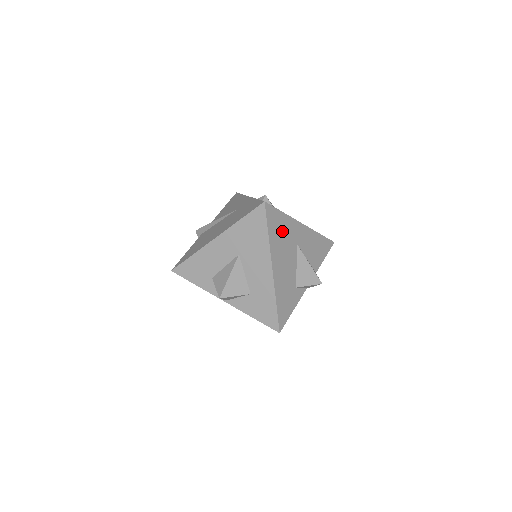
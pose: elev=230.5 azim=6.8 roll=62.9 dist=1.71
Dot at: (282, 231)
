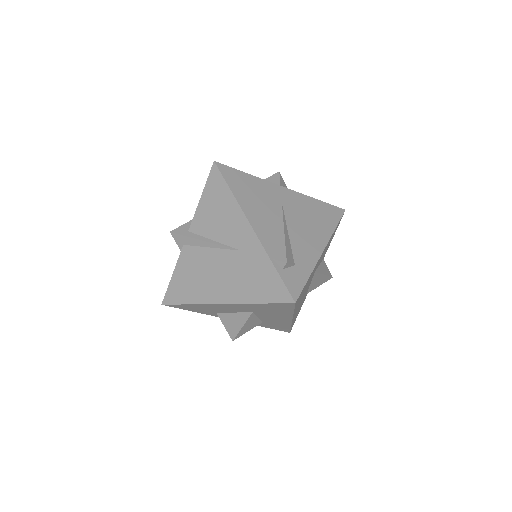
Dot at: (305, 288)
